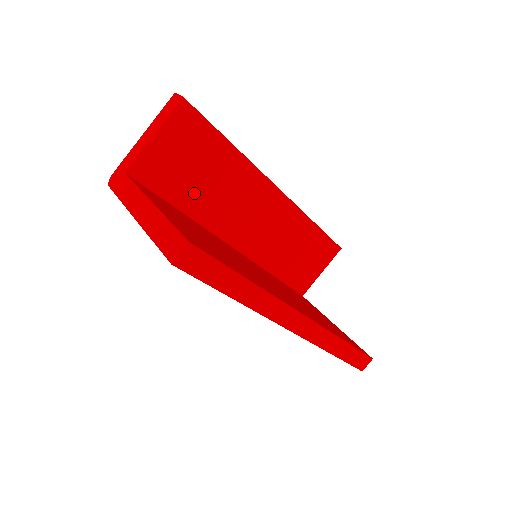
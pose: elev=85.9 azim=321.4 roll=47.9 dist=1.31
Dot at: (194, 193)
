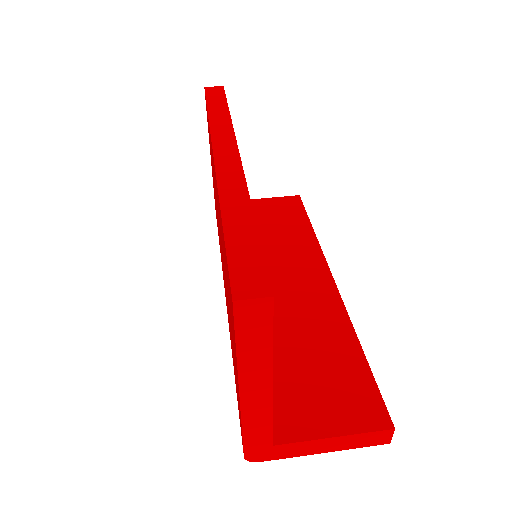
Dot at: occluded
